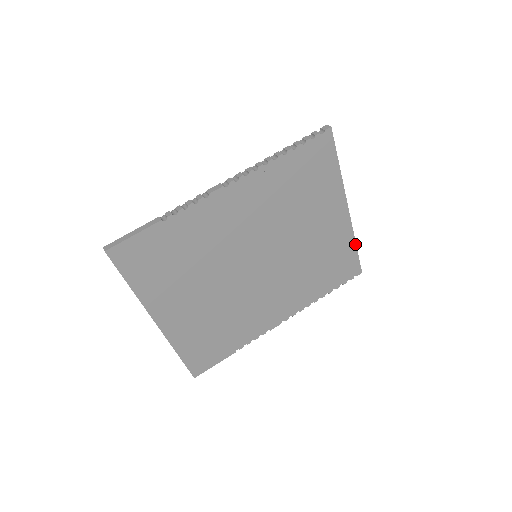
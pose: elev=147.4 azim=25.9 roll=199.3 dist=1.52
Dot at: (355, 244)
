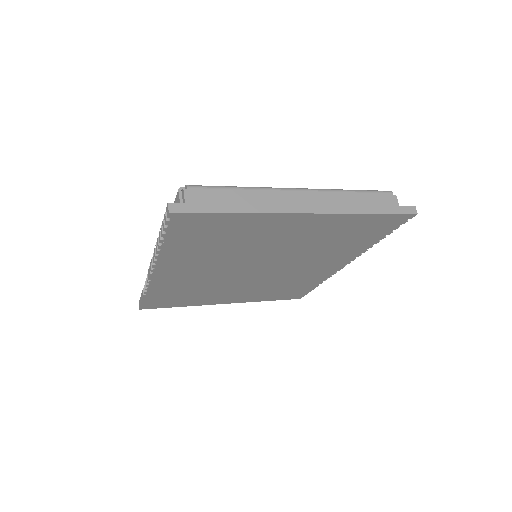
Dot at: (365, 214)
